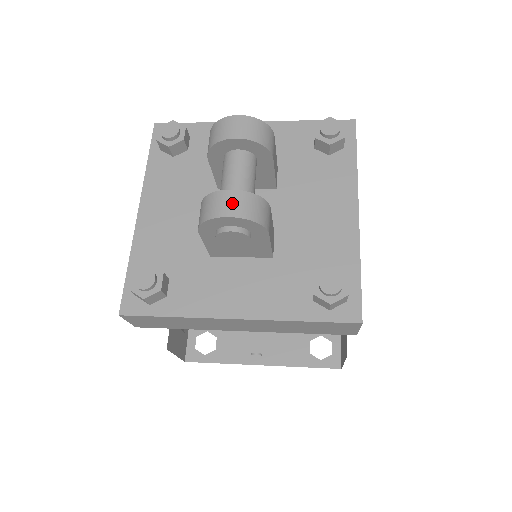
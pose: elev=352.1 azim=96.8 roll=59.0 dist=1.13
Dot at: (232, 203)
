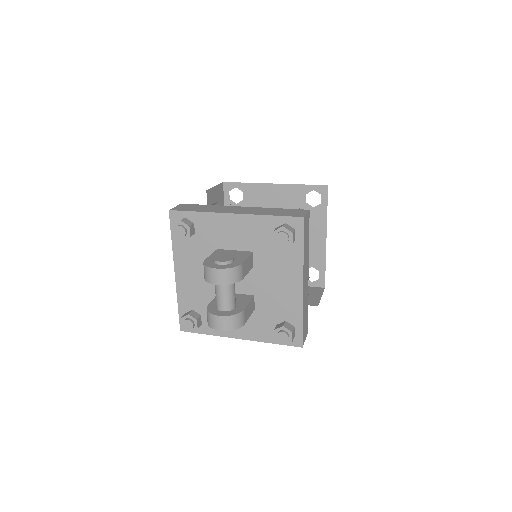
Dot at: (221, 323)
